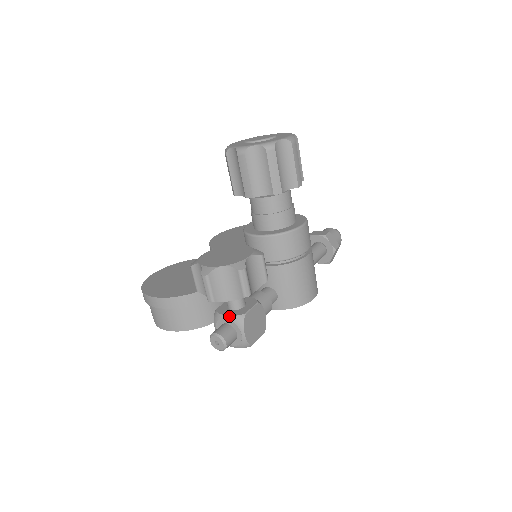
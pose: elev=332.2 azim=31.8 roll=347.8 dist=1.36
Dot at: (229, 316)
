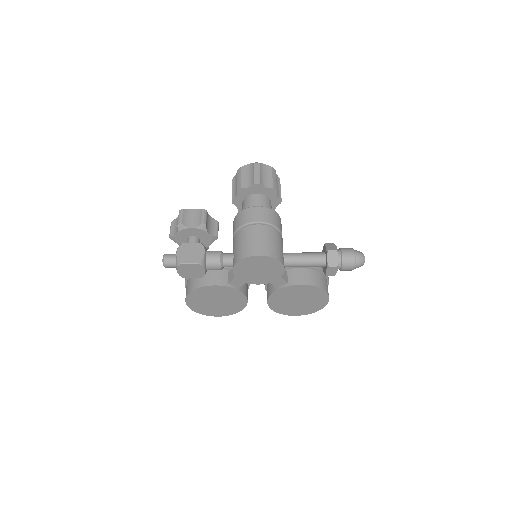
Dot at: occluded
